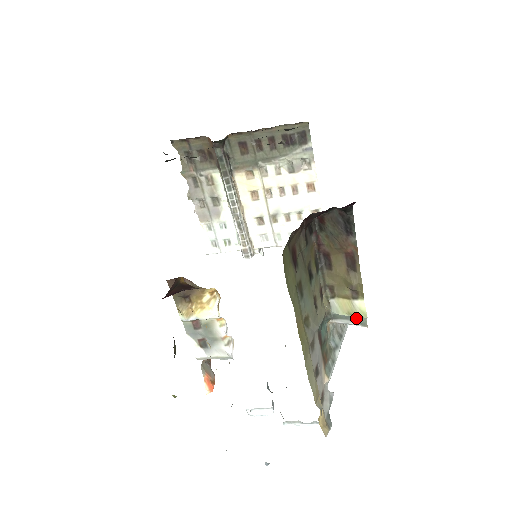
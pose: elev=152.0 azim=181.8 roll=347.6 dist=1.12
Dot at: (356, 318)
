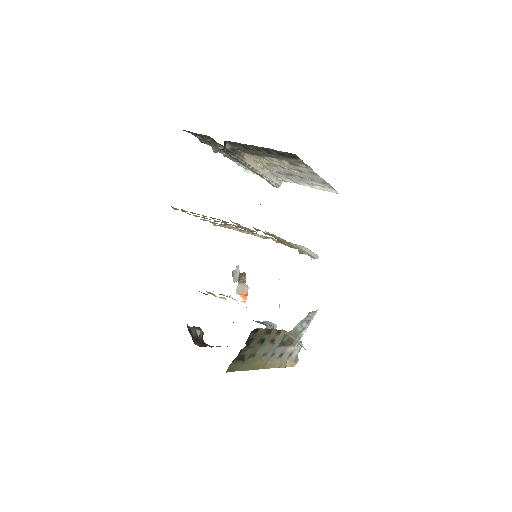
Dot at: occluded
